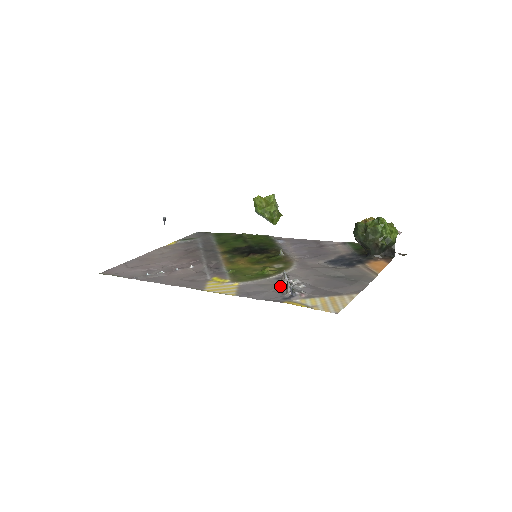
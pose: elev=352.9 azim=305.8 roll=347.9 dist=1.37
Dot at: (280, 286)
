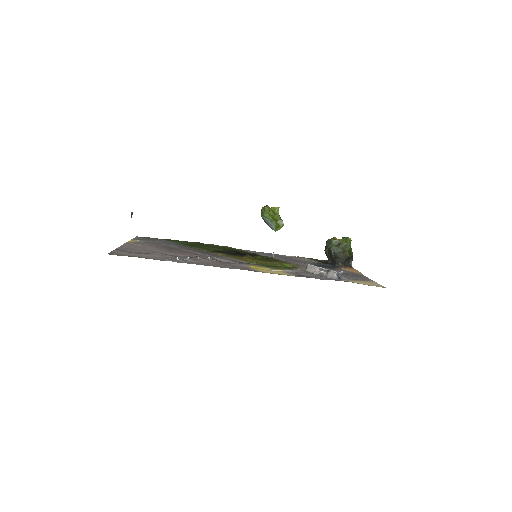
Dot at: (316, 274)
